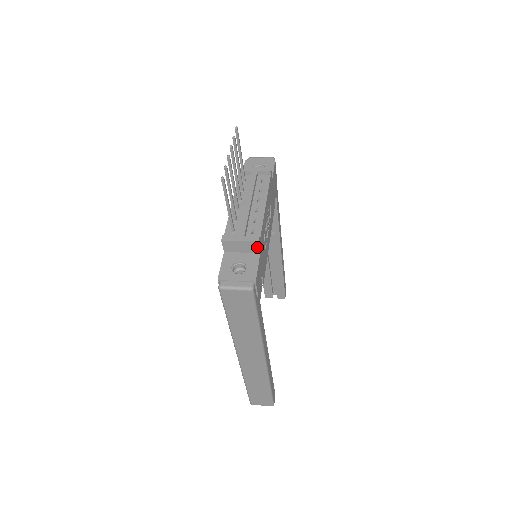
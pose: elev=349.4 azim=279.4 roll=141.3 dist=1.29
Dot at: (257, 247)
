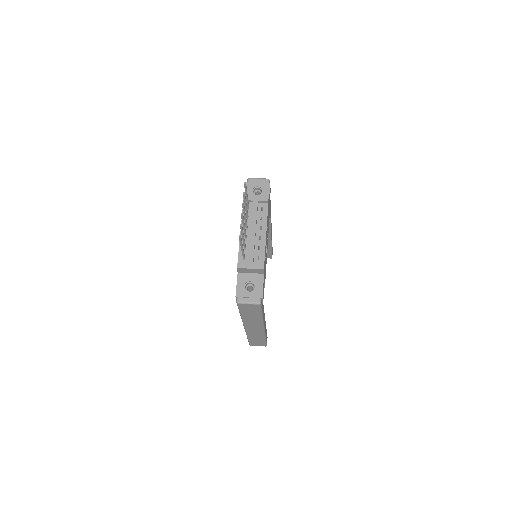
Dot at: (262, 271)
